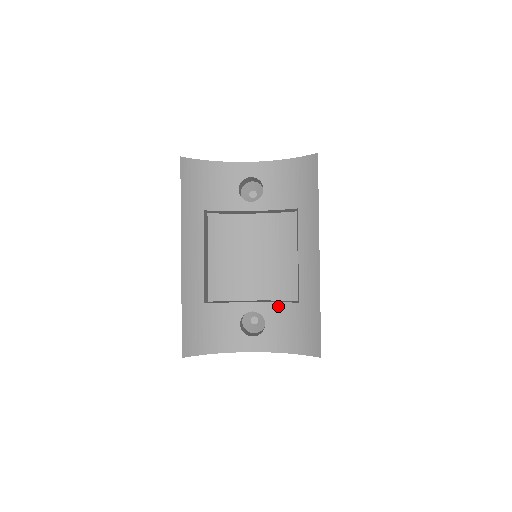
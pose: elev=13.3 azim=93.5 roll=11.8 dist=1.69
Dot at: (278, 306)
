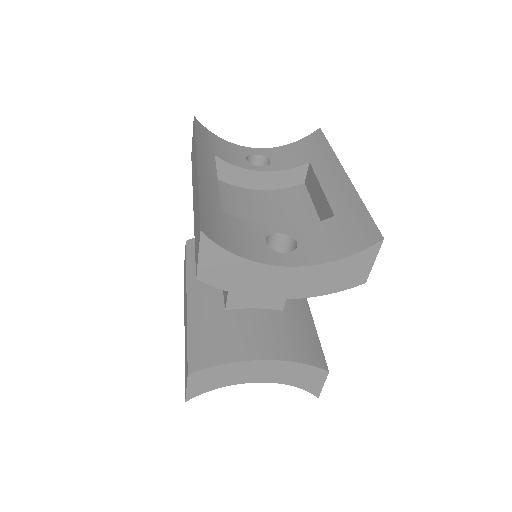
Dot at: (309, 227)
